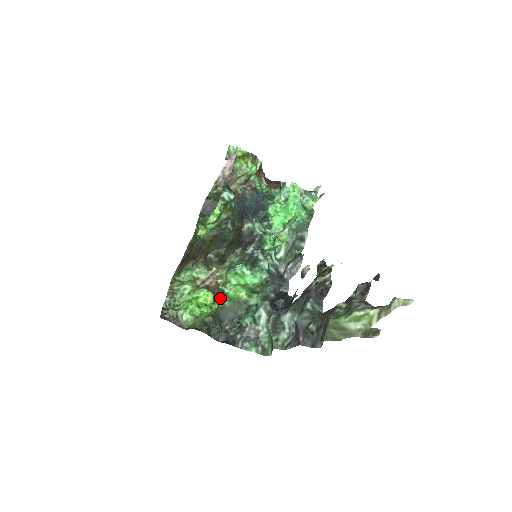
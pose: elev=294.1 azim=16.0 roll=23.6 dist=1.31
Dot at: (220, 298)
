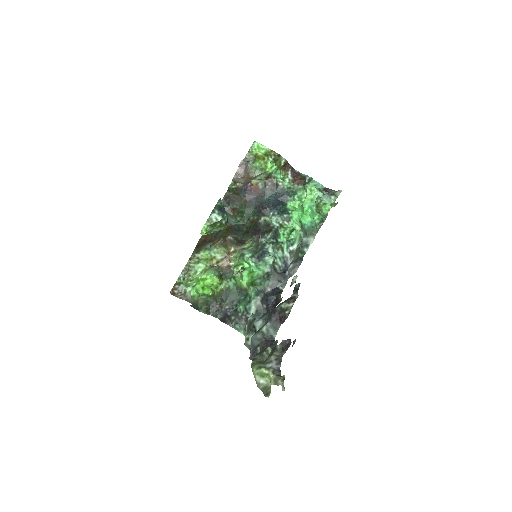
Dot at: (228, 279)
